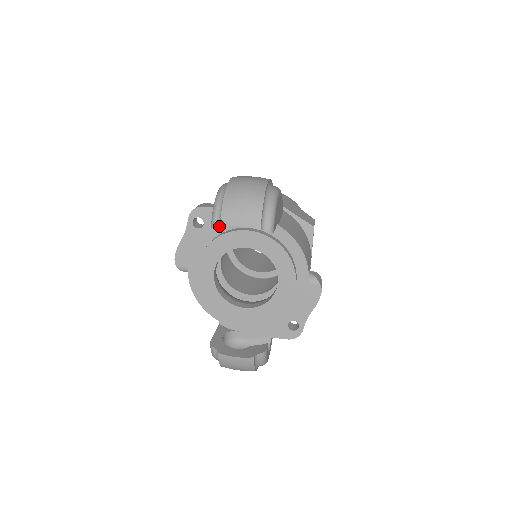
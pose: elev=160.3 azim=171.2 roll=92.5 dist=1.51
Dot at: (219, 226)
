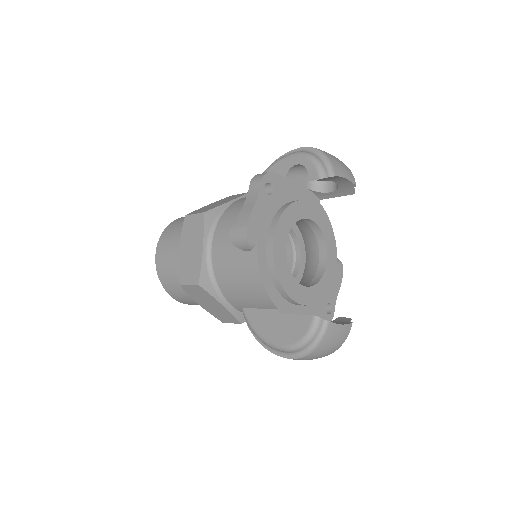
Dot at: (284, 196)
